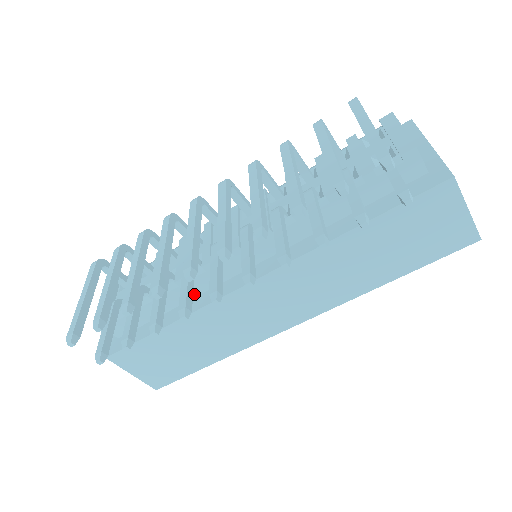
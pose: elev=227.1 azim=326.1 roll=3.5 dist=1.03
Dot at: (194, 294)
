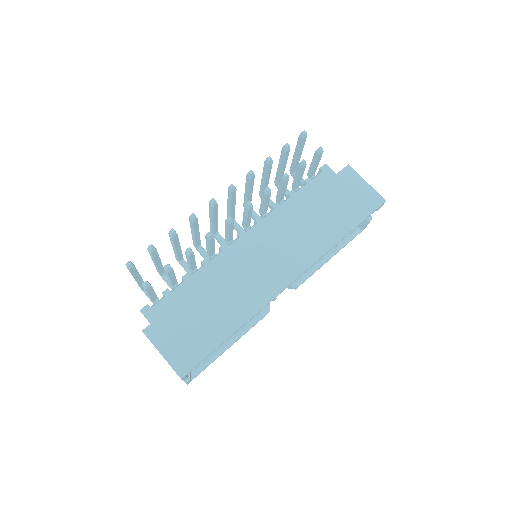
Dot at: occluded
